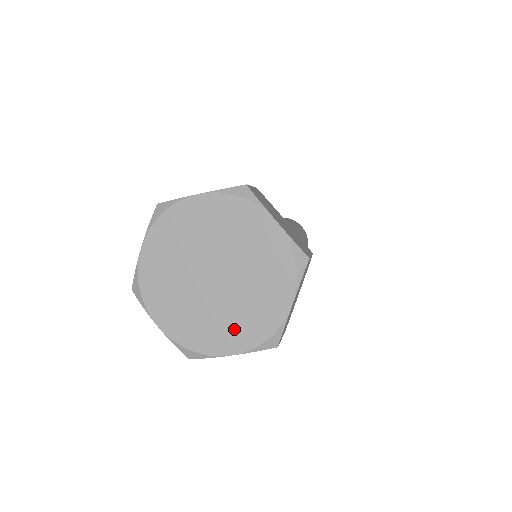
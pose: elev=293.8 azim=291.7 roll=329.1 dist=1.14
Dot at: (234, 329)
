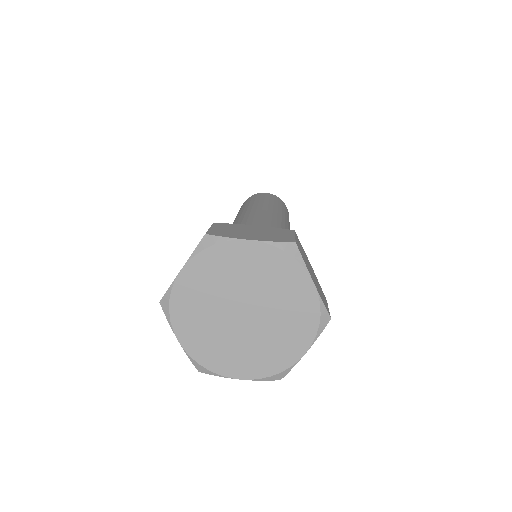
Dot at: (248, 360)
